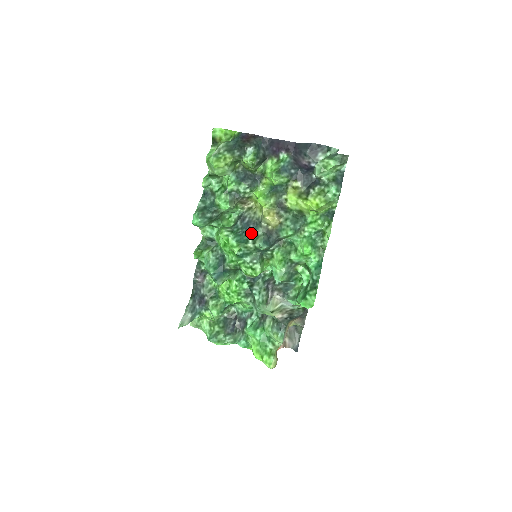
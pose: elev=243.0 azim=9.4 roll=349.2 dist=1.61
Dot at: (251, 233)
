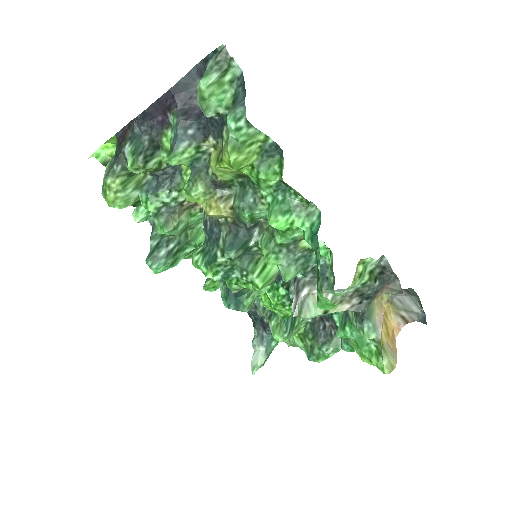
Dot at: (217, 241)
